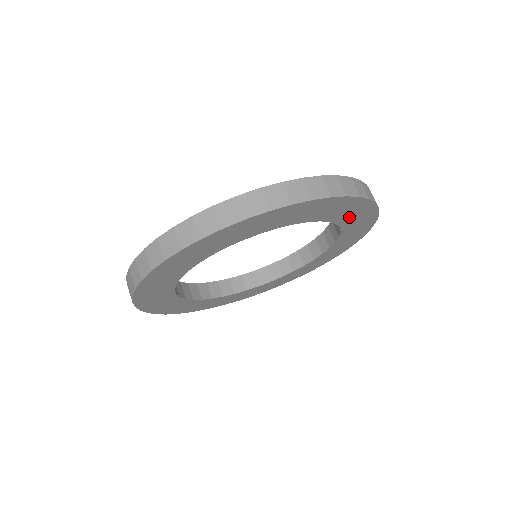
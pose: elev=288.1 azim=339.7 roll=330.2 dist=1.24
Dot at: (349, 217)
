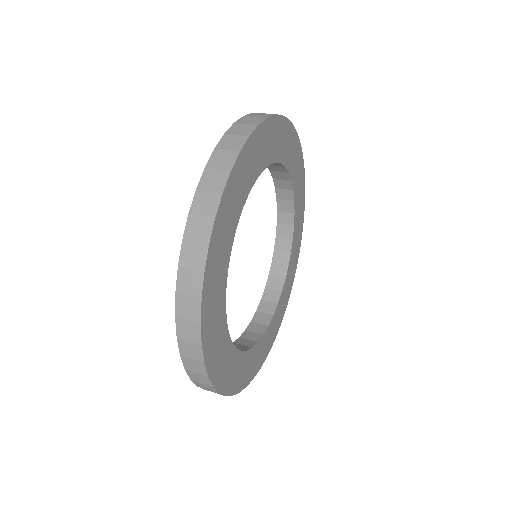
Dot at: (294, 252)
